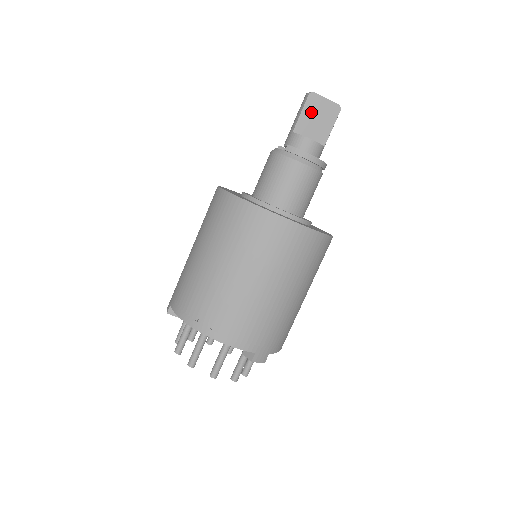
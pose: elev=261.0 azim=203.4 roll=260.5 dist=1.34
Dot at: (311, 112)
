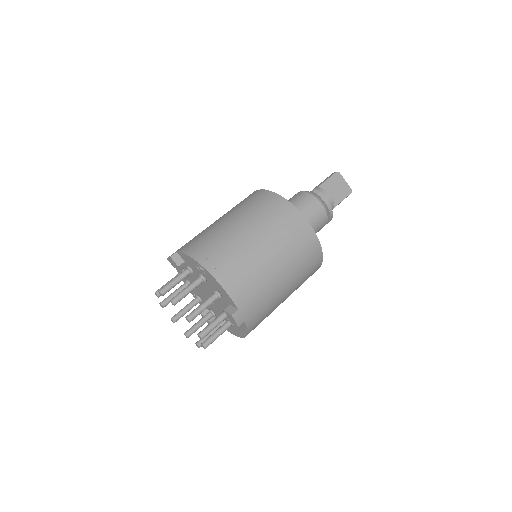
Dot at: (334, 183)
